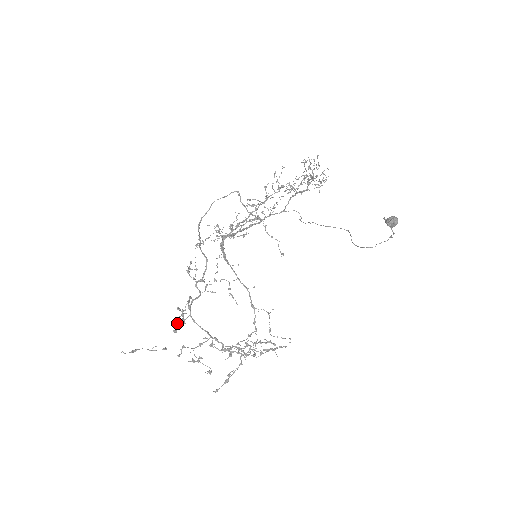
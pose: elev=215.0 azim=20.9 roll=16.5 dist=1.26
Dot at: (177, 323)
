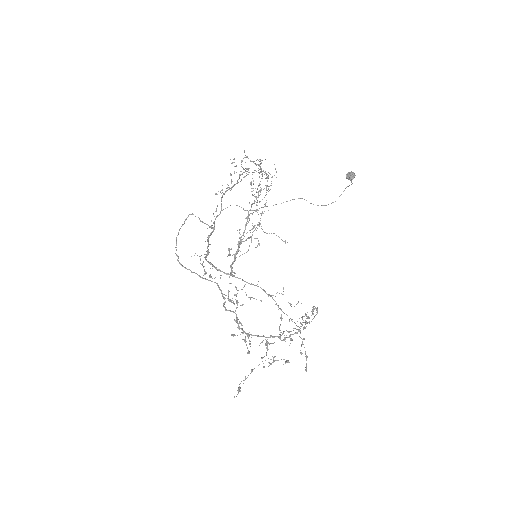
Dot at: (250, 344)
